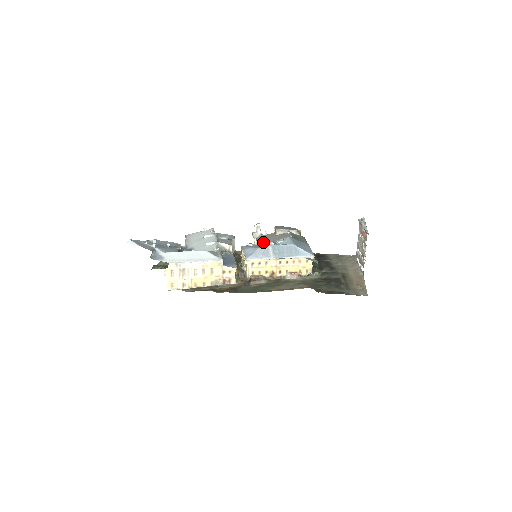
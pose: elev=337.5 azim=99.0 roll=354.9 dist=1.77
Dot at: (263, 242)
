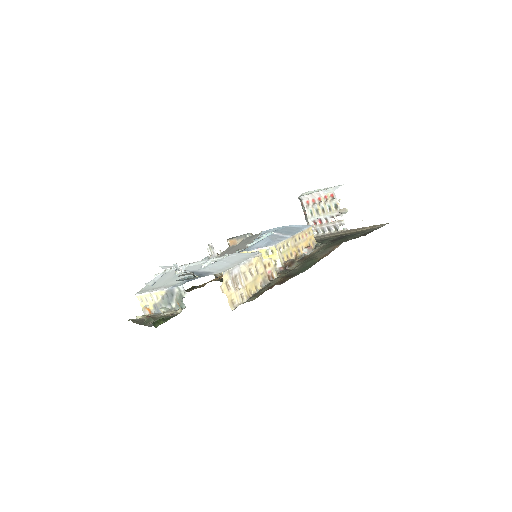
Dot at: (247, 244)
